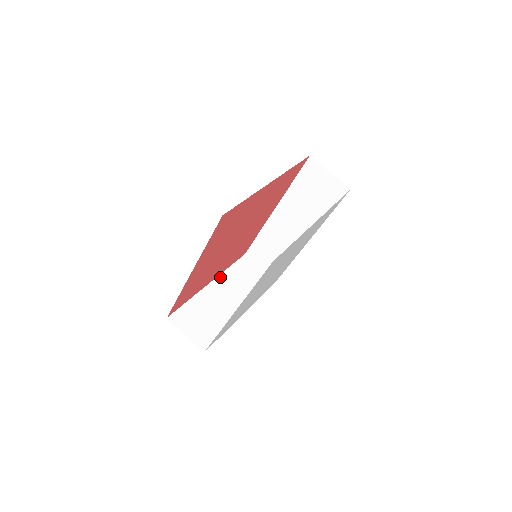
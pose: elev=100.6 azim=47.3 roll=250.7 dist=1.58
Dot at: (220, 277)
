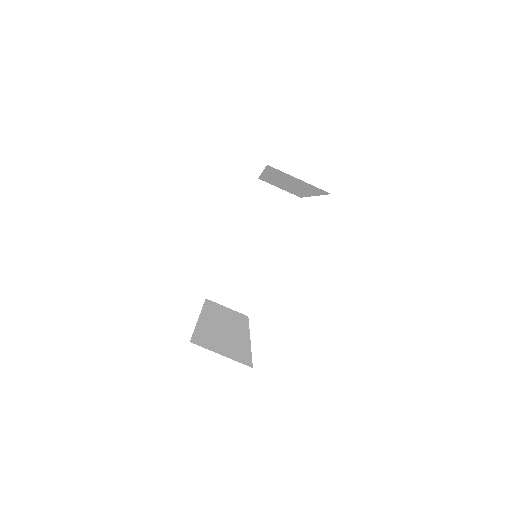
Dot at: (240, 226)
